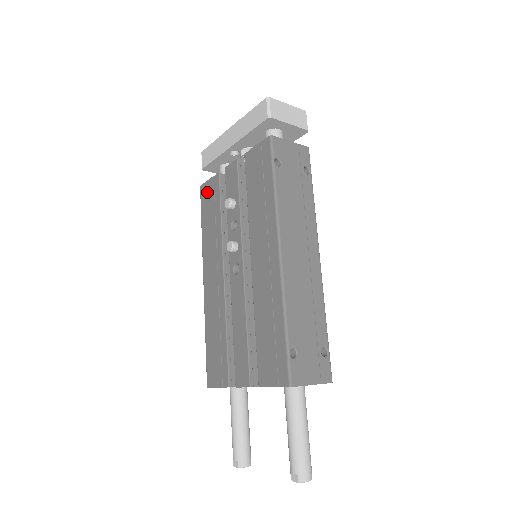
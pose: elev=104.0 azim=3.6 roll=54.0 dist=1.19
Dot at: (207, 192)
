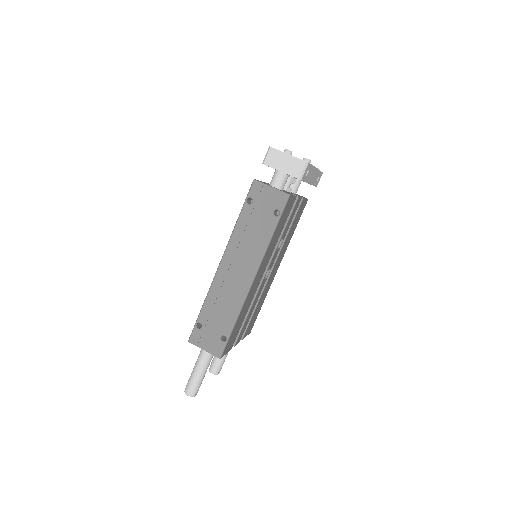
Dot at: occluded
